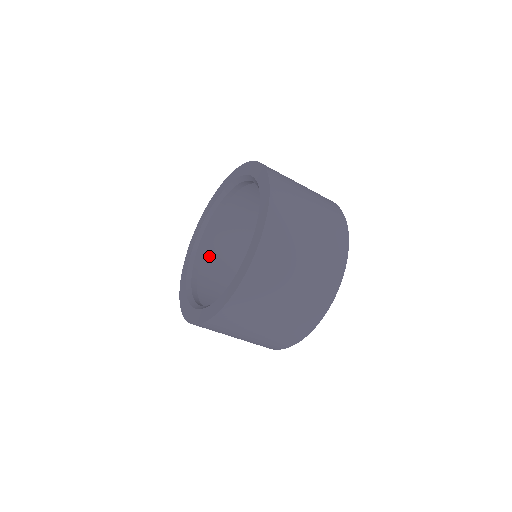
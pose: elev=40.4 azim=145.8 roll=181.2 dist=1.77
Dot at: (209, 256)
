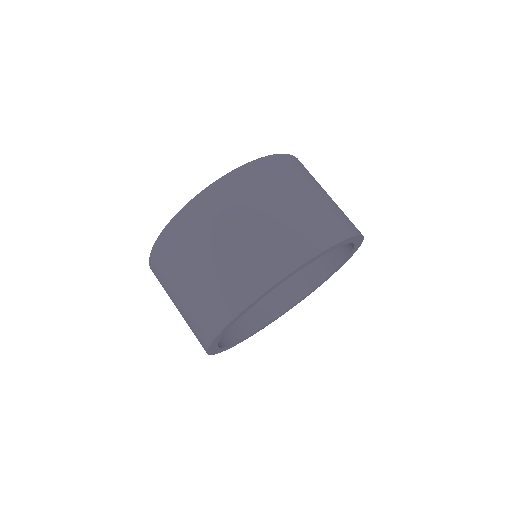
Dot at: occluded
